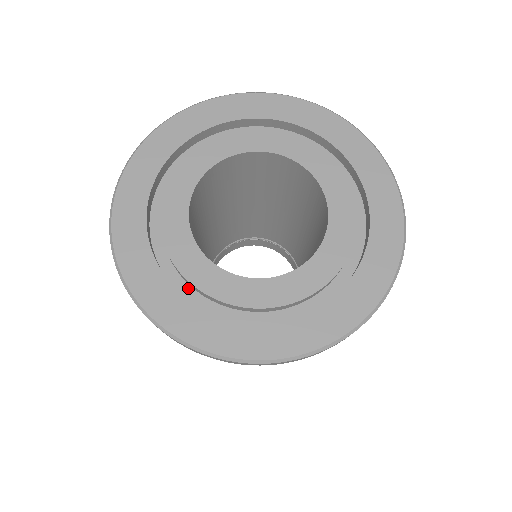
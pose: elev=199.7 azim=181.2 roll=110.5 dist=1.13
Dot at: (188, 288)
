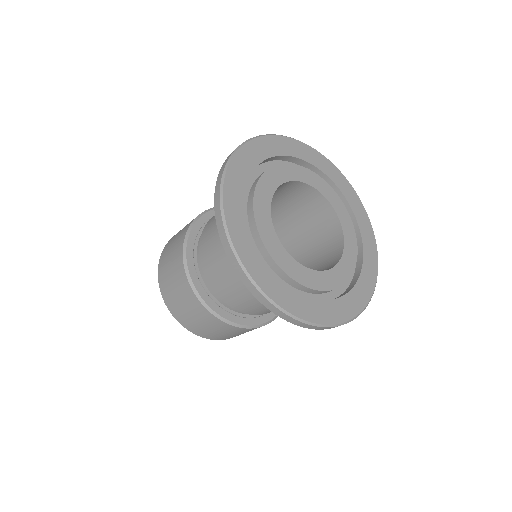
Dot at: occluded
